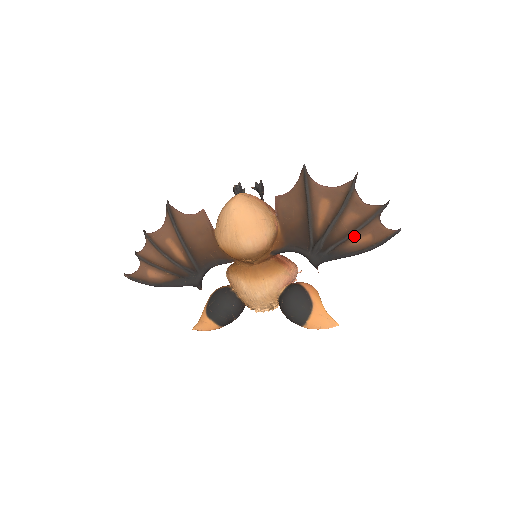
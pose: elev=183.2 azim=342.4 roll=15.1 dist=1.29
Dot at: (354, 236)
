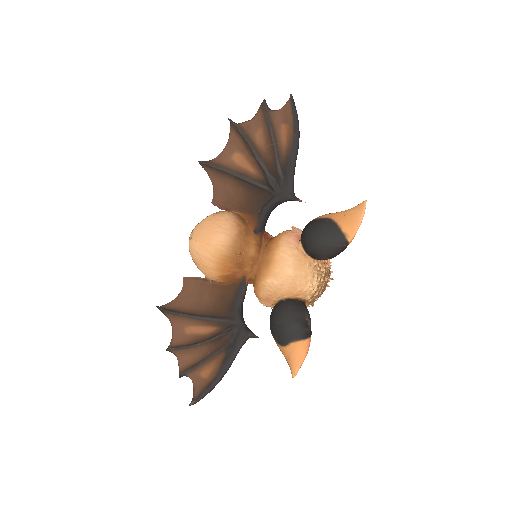
Dot at: (277, 141)
